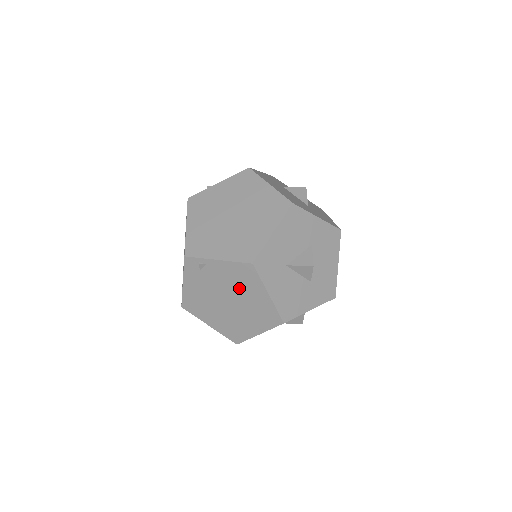
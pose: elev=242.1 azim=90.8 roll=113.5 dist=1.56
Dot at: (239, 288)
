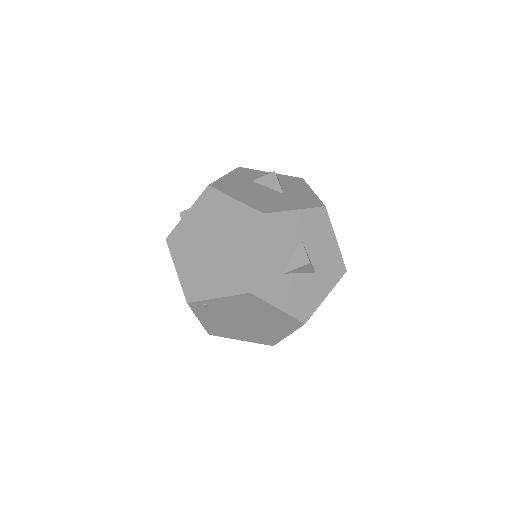
Dot at: (249, 311)
